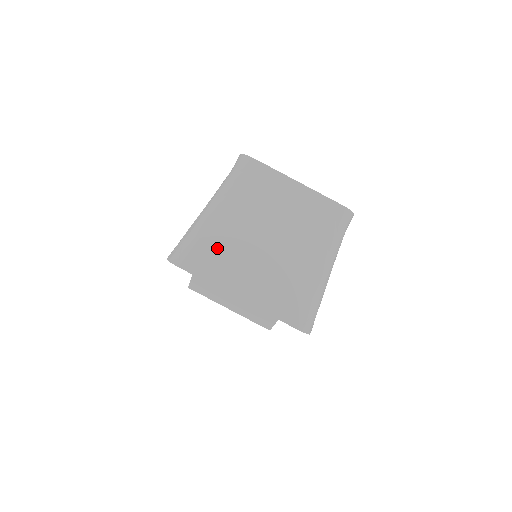
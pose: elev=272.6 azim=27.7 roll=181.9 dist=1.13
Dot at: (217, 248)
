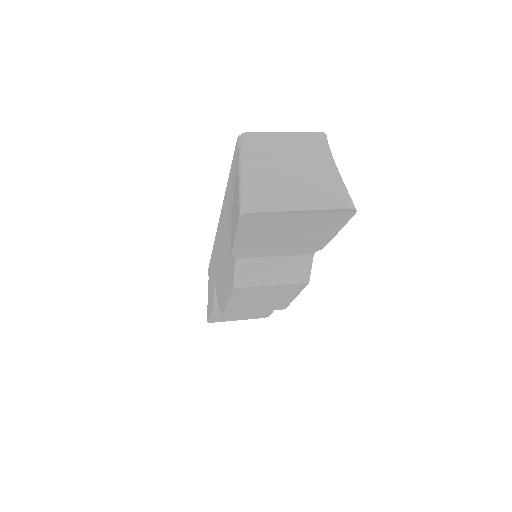
Dot at: (268, 190)
